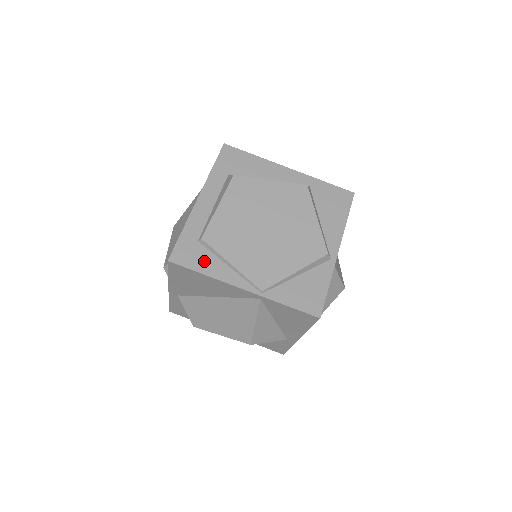
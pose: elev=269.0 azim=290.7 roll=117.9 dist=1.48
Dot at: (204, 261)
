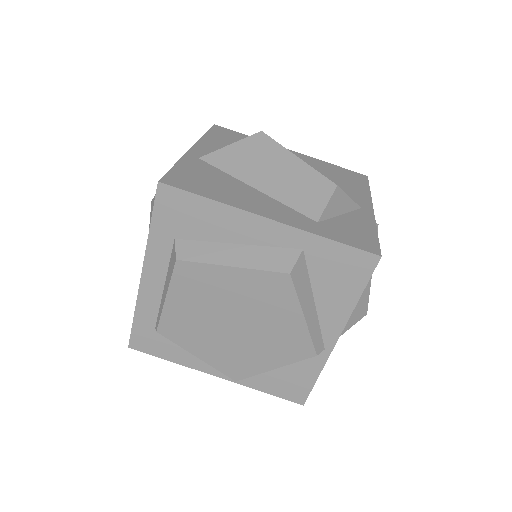
Dot at: (167, 349)
